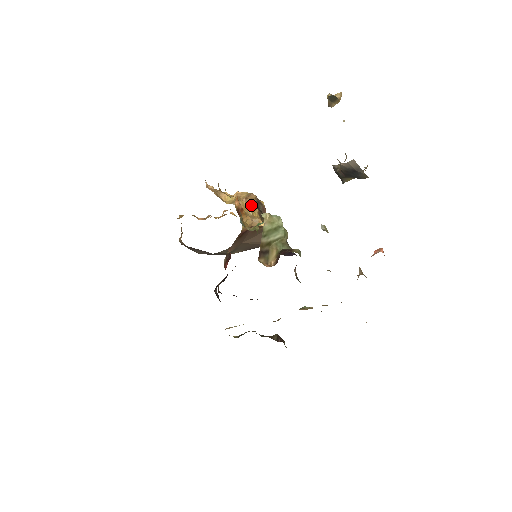
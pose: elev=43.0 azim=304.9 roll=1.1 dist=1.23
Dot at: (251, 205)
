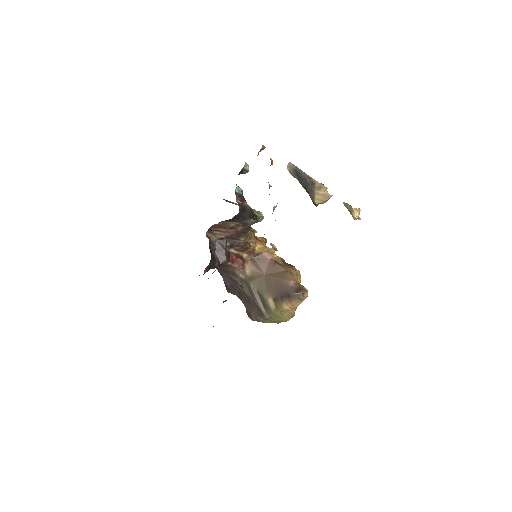
Dot at: occluded
